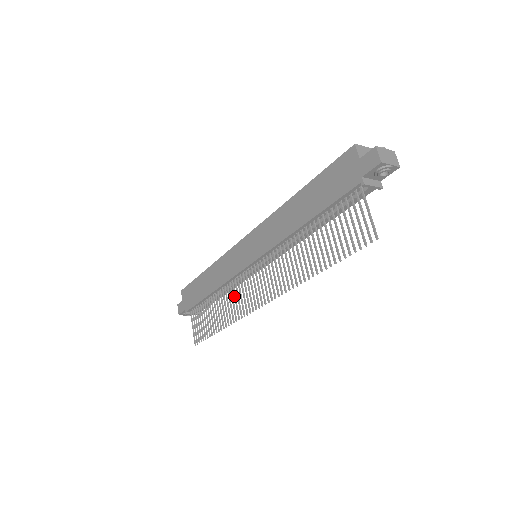
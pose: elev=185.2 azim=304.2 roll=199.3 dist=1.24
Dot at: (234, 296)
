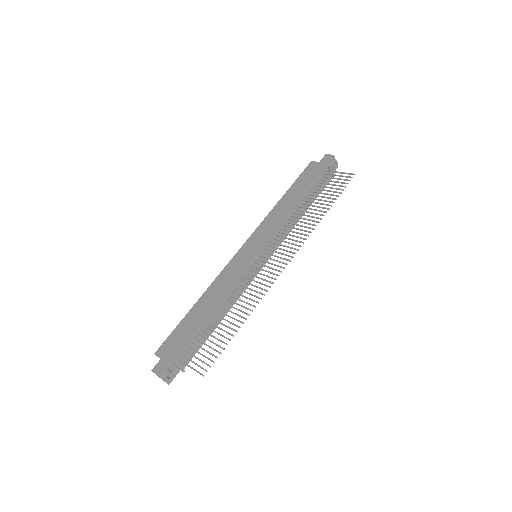
Dot at: (248, 288)
